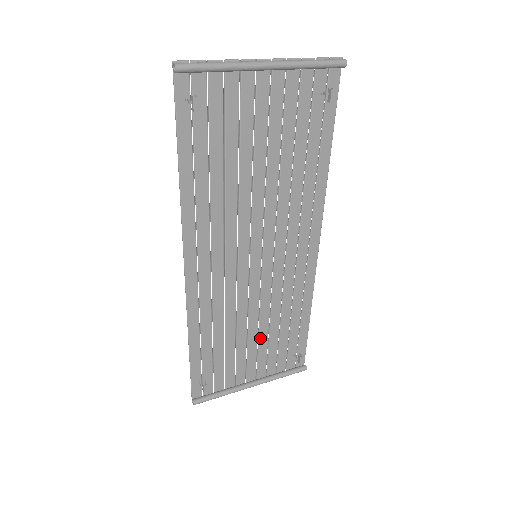
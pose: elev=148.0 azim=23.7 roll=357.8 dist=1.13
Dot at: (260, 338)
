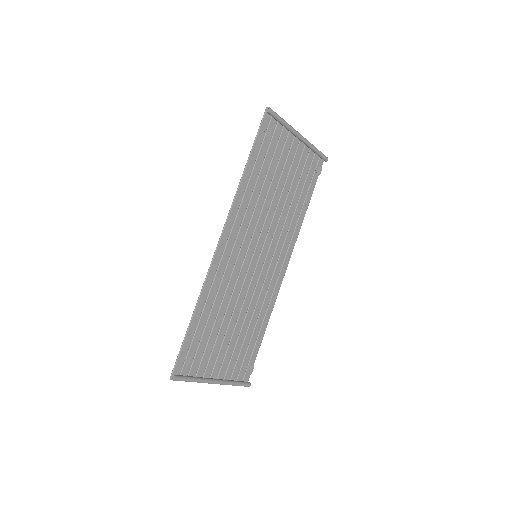
Dot at: (234, 334)
